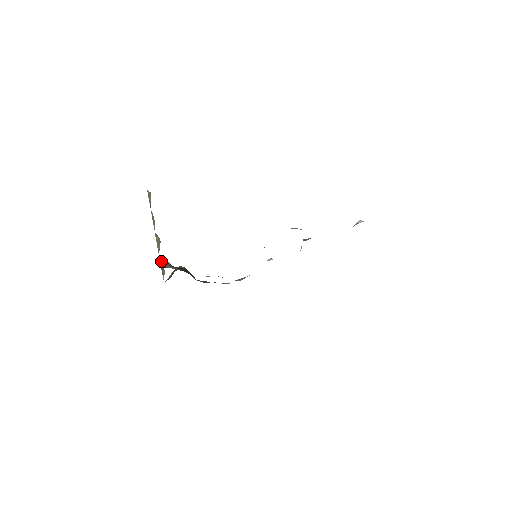
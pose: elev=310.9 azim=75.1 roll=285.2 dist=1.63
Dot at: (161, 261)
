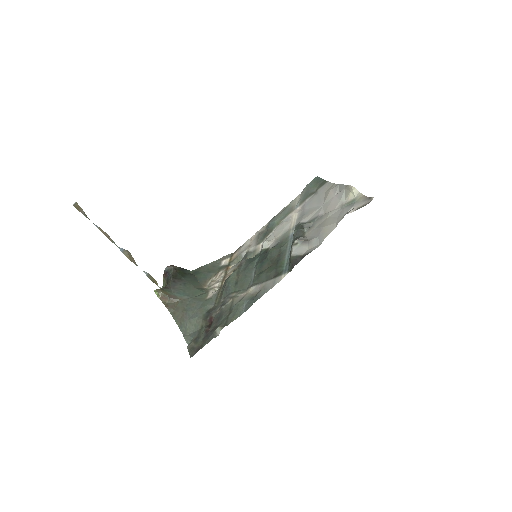
Dot at: (162, 297)
